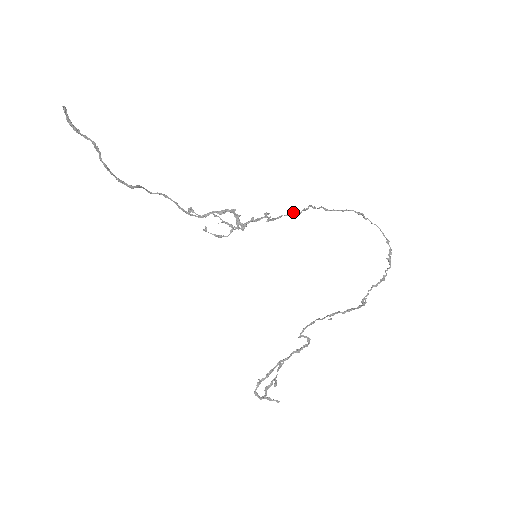
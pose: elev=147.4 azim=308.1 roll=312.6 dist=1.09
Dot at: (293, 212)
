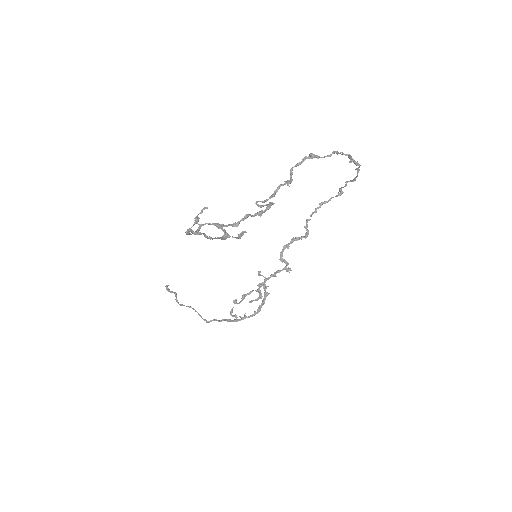
Dot at: (296, 239)
